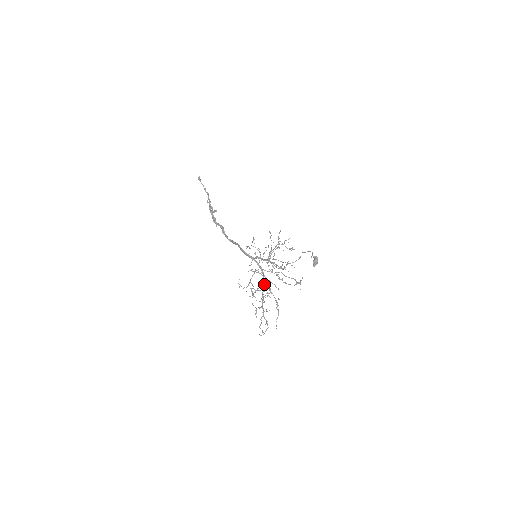
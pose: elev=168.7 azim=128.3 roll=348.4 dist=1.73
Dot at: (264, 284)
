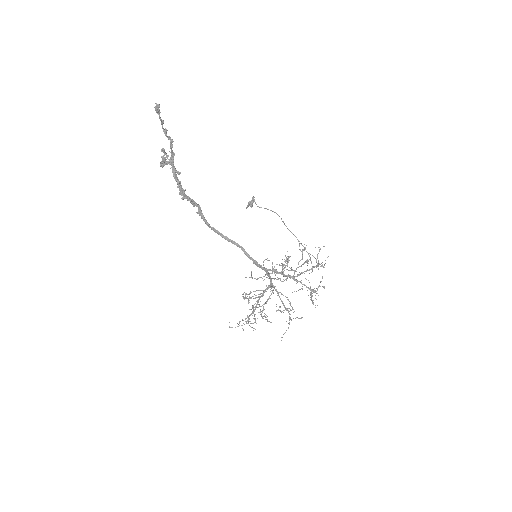
Dot at: (266, 291)
